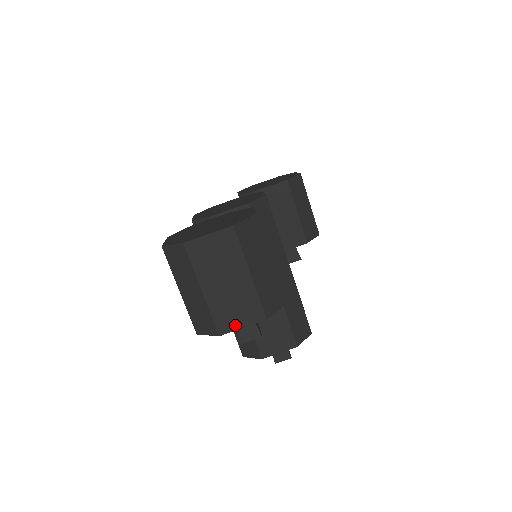
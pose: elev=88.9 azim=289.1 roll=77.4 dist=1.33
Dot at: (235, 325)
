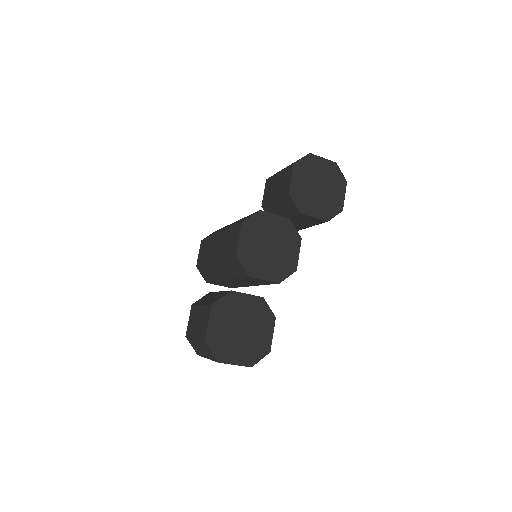
Dot at: occluded
